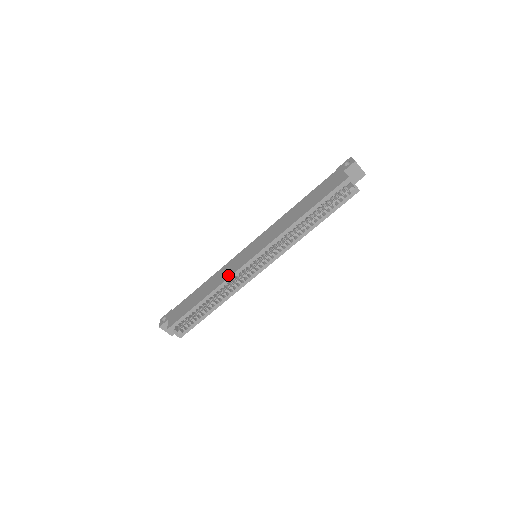
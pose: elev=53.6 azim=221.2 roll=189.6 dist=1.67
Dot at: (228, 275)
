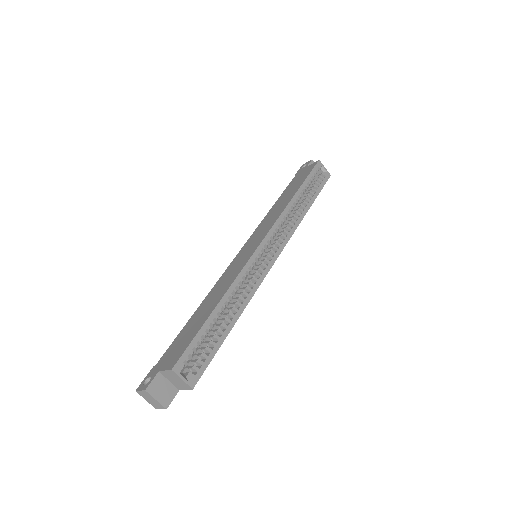
Dot at: (238, 270)
